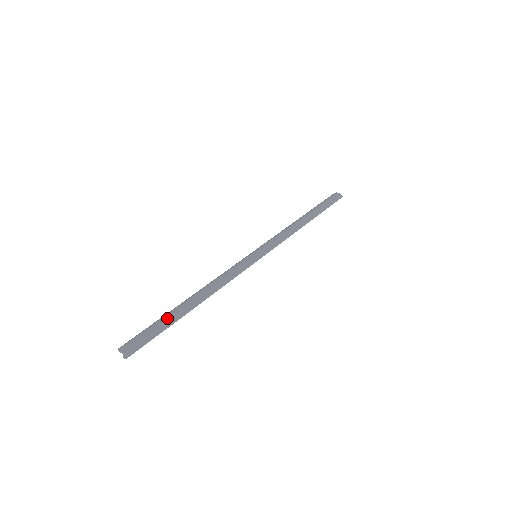
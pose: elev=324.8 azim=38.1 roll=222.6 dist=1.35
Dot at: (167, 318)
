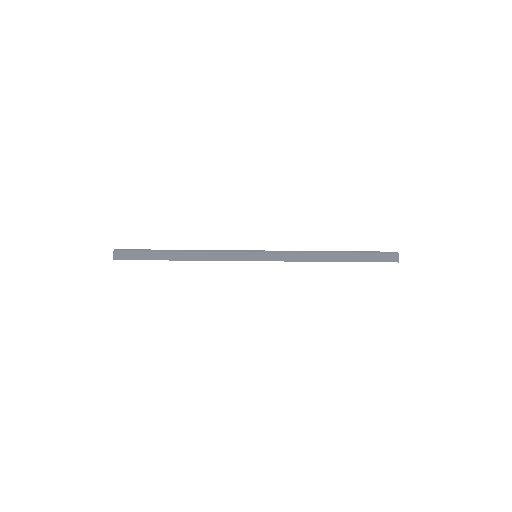
Dot at: (152, 254)
